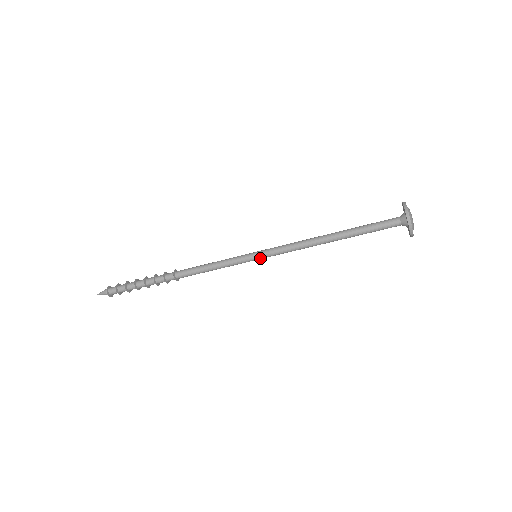
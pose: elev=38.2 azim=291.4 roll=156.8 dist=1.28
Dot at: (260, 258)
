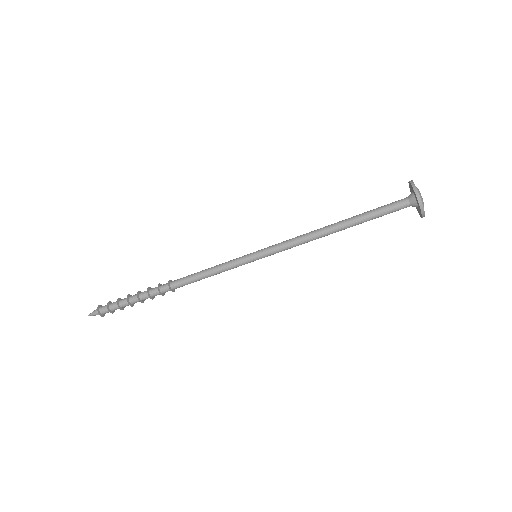
Dot at: (260, 257)
